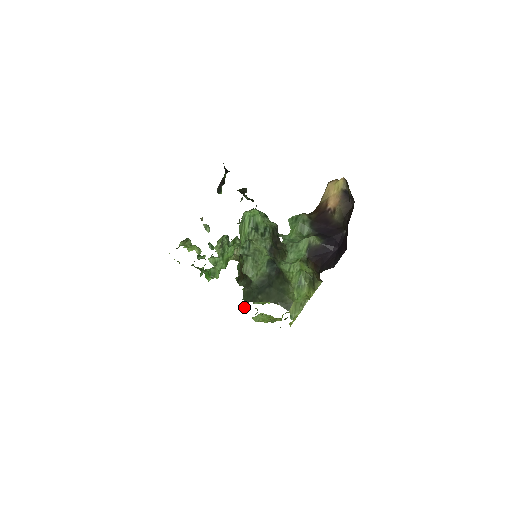
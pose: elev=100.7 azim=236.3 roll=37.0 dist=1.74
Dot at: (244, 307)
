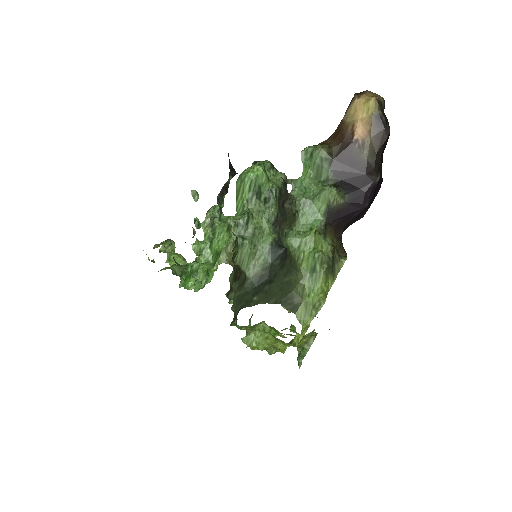
Dot at: occluded
